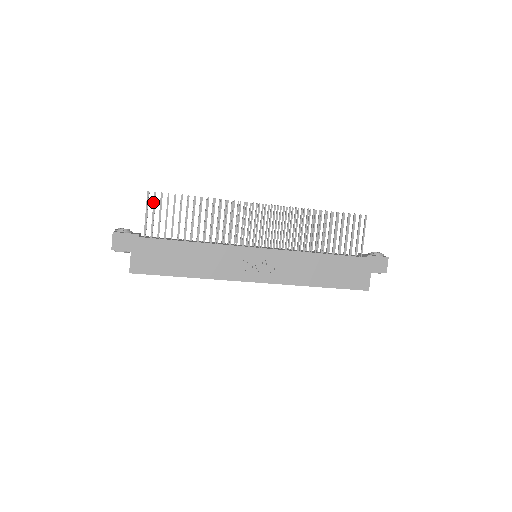
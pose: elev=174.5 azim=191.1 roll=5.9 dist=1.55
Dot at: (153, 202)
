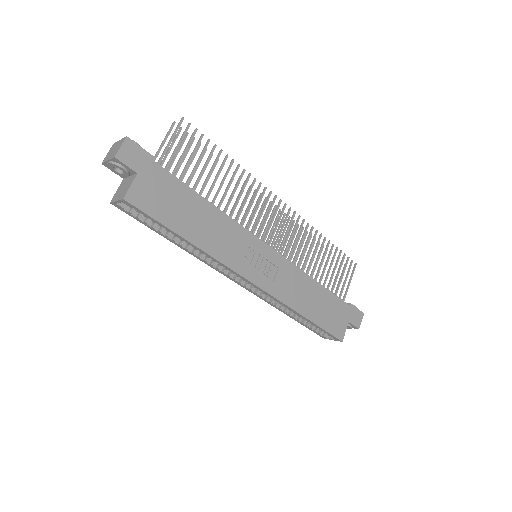
Dot at: (184, 133)
